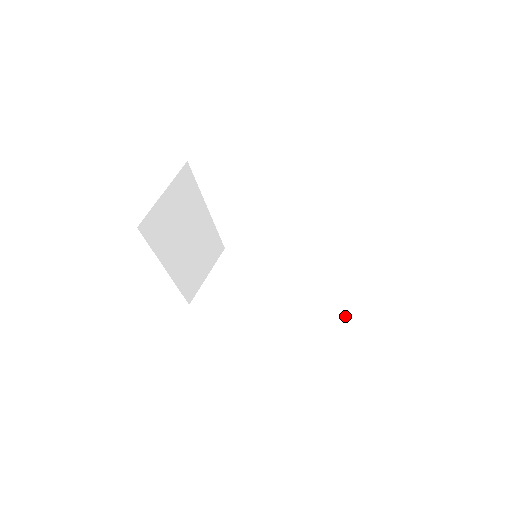
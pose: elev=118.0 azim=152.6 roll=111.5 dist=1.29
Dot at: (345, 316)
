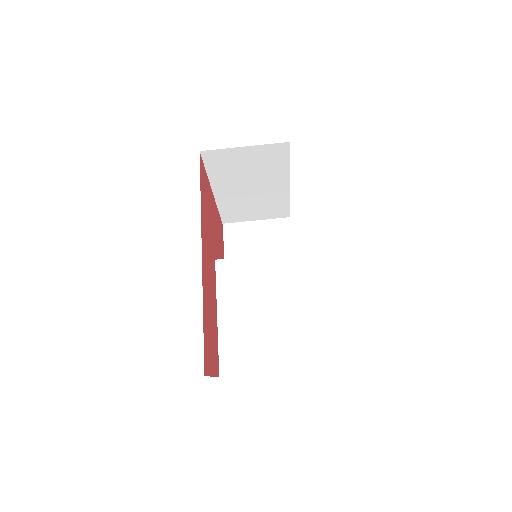
Dot at: (242, 361)
